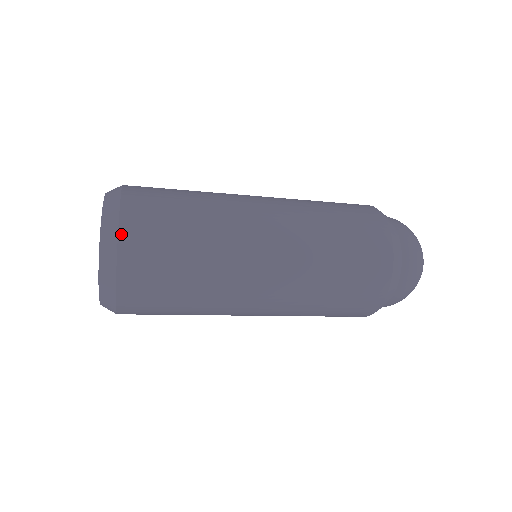
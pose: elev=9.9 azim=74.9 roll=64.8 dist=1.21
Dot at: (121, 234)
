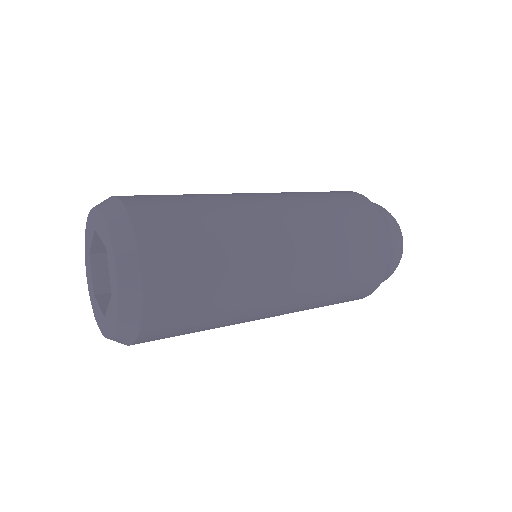
Dot at: (133, 218)
